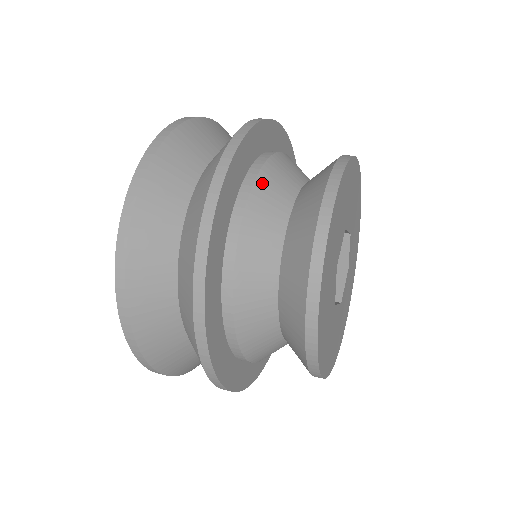
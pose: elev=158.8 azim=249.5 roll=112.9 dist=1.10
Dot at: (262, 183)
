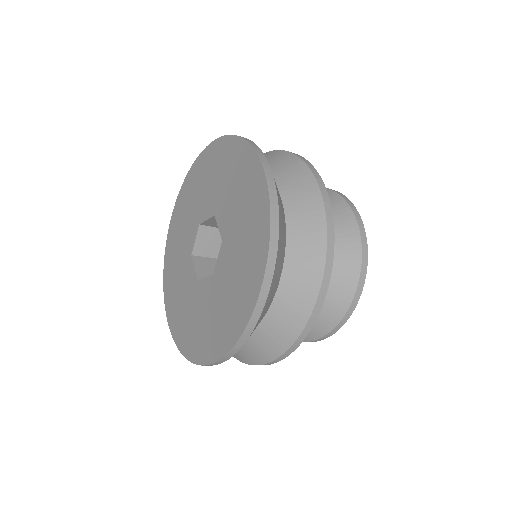
Dot at: occluded
